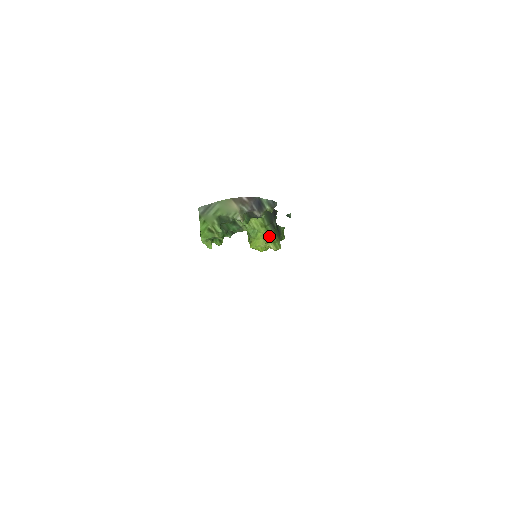
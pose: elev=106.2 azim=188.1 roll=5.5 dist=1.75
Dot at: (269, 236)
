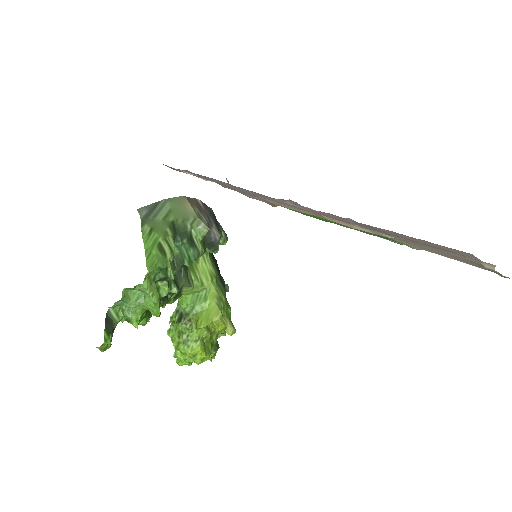
Dot at: (223, 299)
